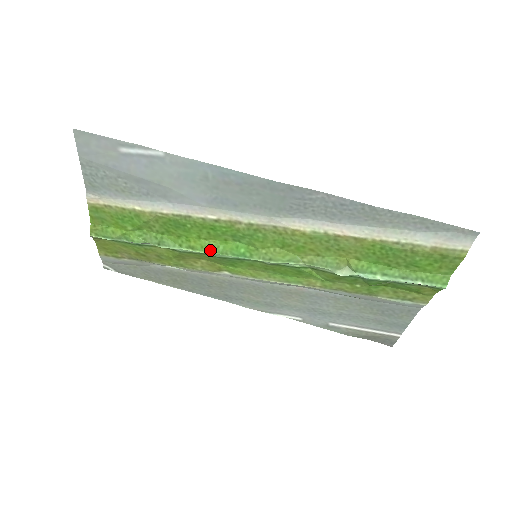
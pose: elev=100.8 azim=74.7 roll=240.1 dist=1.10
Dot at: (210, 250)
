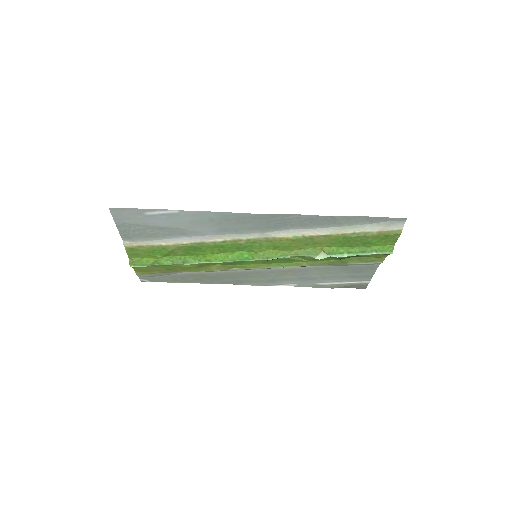
Dot at: (222, 260)
